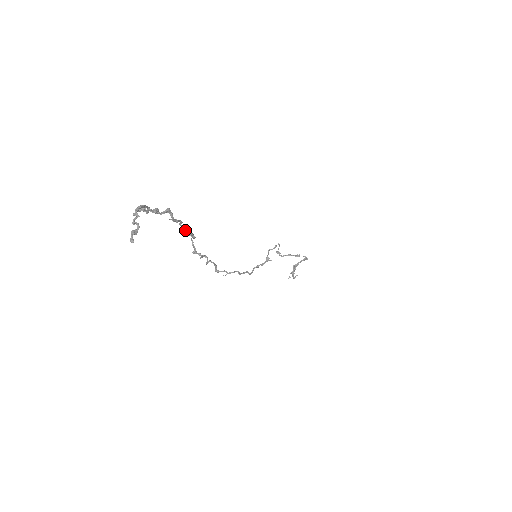
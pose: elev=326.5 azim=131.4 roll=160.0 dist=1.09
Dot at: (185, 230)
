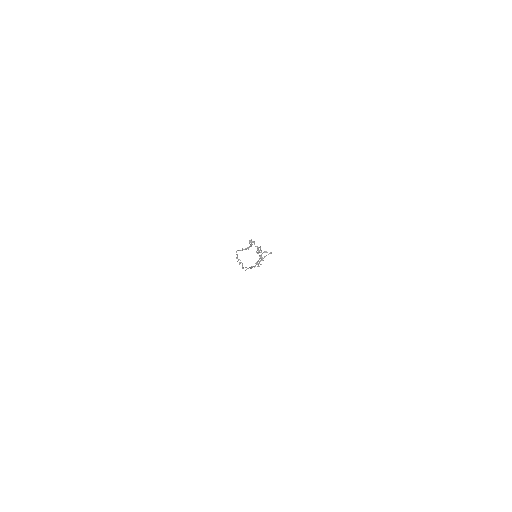
Dot at: (248, 248)
